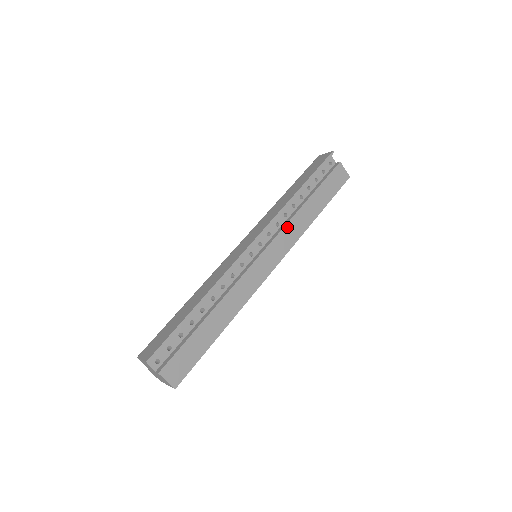
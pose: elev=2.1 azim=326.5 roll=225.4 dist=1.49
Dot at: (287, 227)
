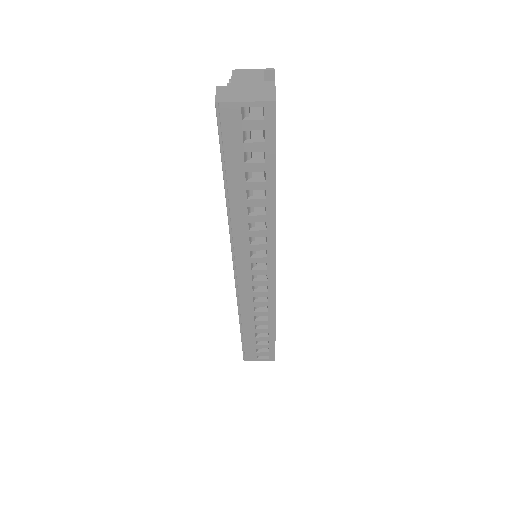
Dot at: occluded
